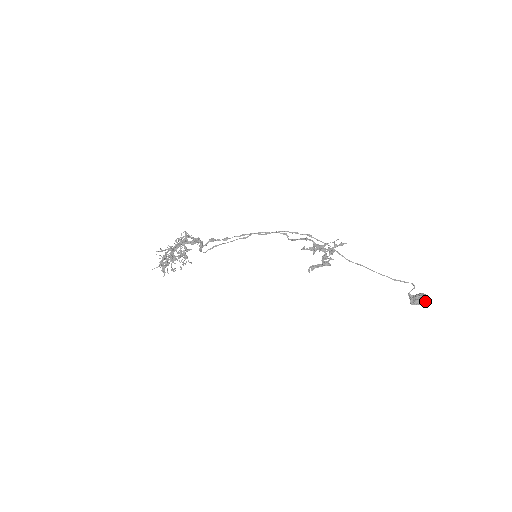
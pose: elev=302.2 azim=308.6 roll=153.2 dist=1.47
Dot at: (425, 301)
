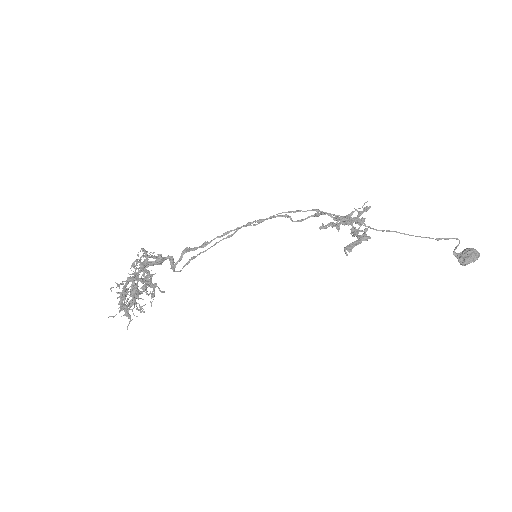
Dot at: (477, 256)
